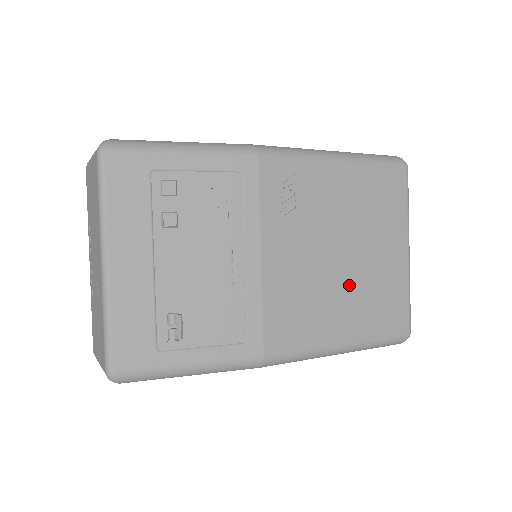
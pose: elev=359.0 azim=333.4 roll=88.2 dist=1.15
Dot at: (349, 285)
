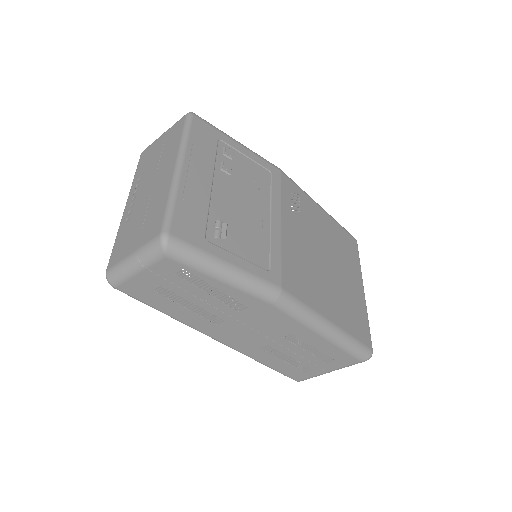
Dot at: (332, 284)
